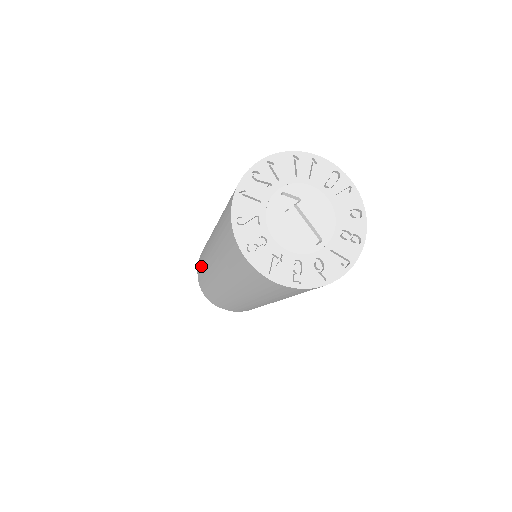
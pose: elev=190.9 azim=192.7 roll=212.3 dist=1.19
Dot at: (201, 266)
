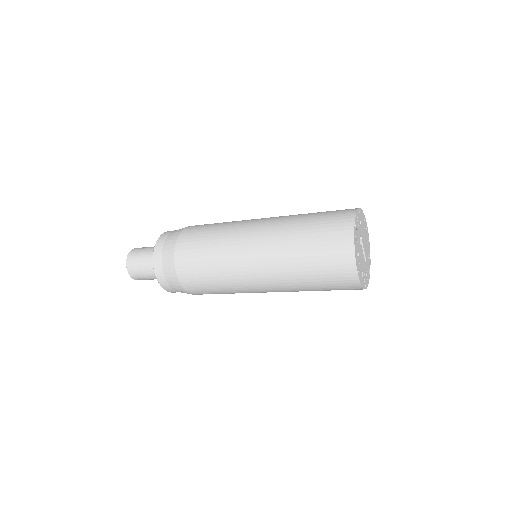
Dot at: (205, 264)
